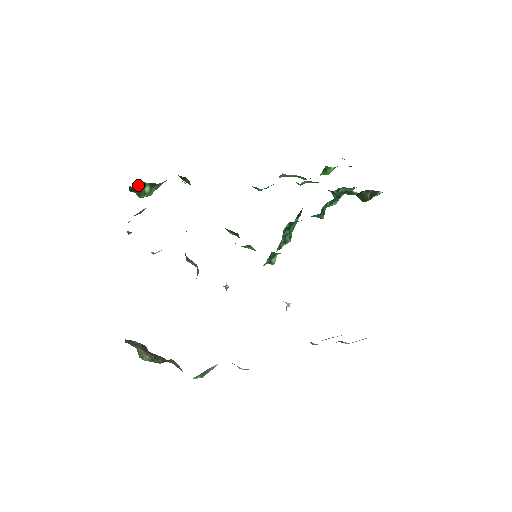
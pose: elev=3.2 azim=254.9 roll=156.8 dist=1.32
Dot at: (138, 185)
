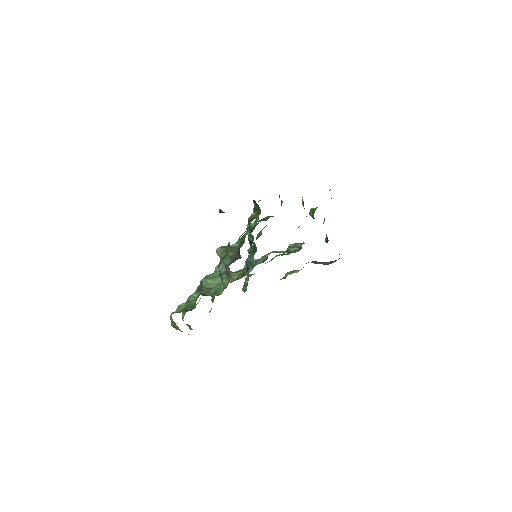
Dot at: occluded
